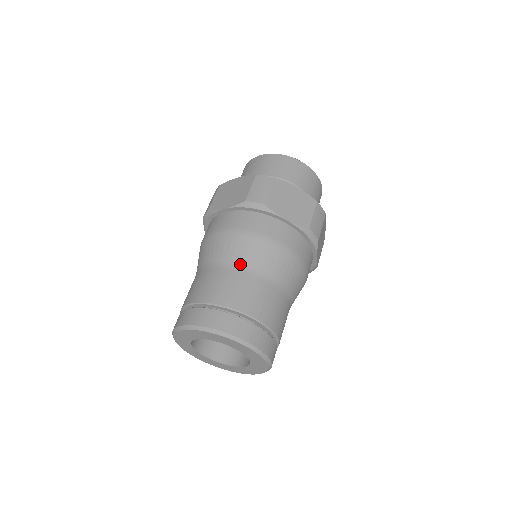
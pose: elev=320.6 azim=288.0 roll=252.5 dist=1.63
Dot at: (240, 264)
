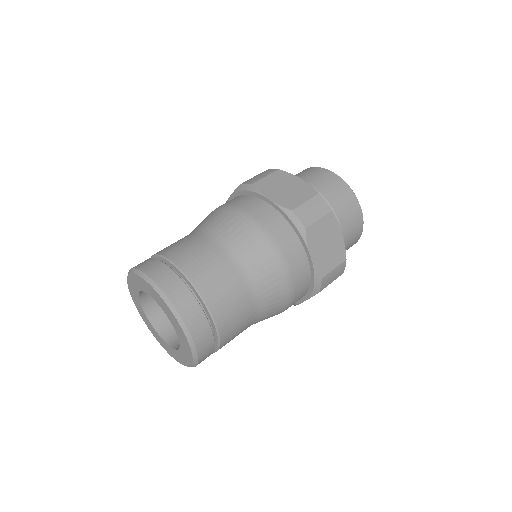
Dot at: (242, 263)
